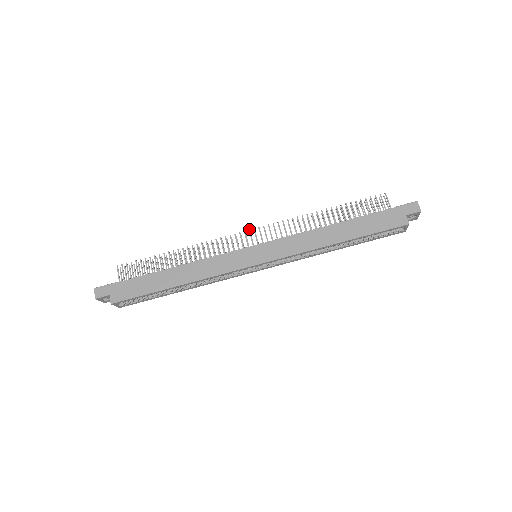
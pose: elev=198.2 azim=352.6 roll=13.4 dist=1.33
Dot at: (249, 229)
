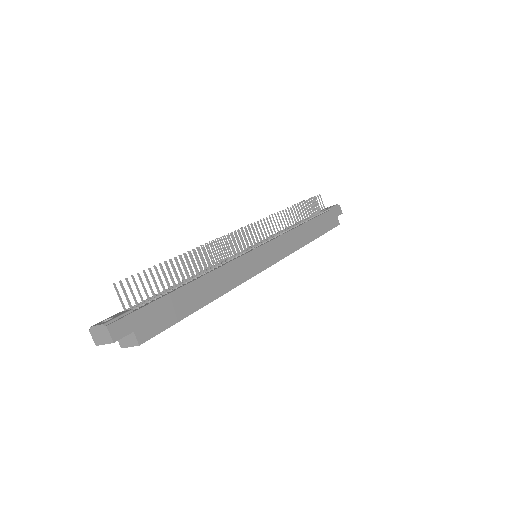
Dot at: occluded
